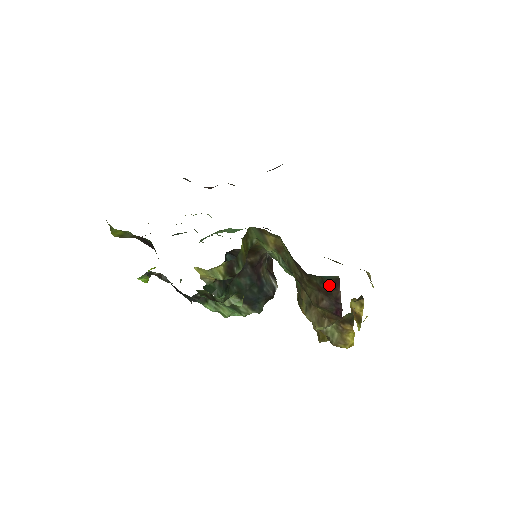
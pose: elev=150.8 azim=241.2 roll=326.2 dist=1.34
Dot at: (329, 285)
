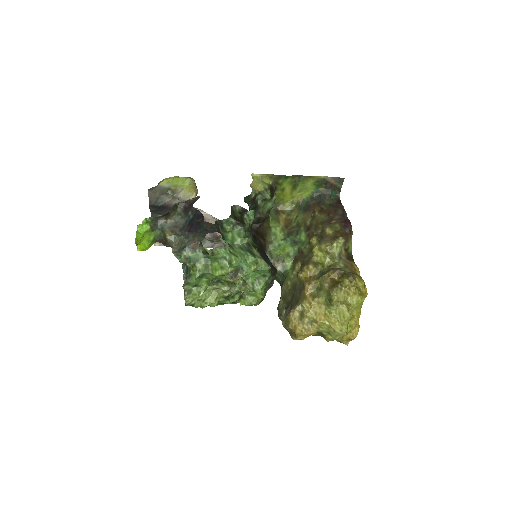
Dot at: (336, 202)
